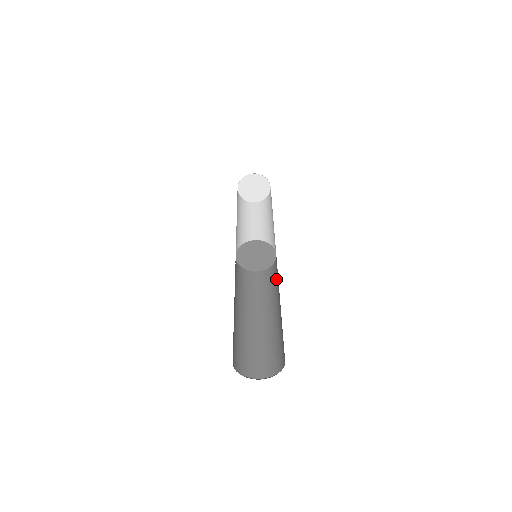
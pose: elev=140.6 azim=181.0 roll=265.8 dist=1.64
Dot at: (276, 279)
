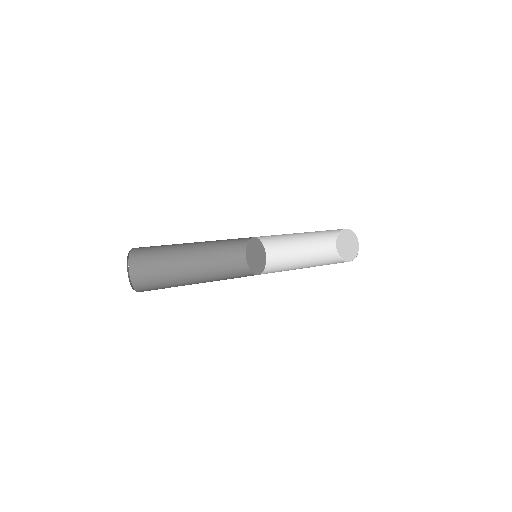
Dot at: occluded
